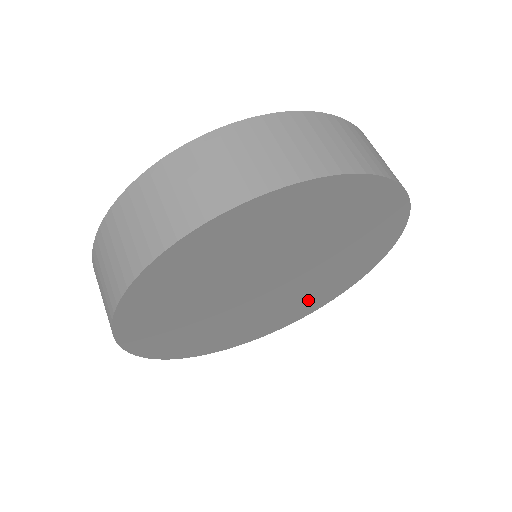
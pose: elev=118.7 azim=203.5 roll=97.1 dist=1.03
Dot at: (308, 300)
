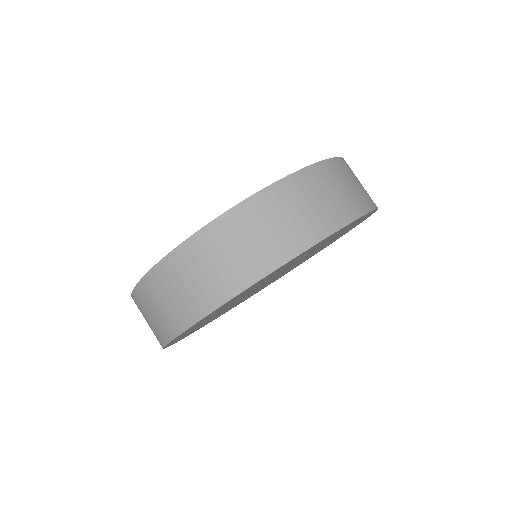
Dot at: occluded
